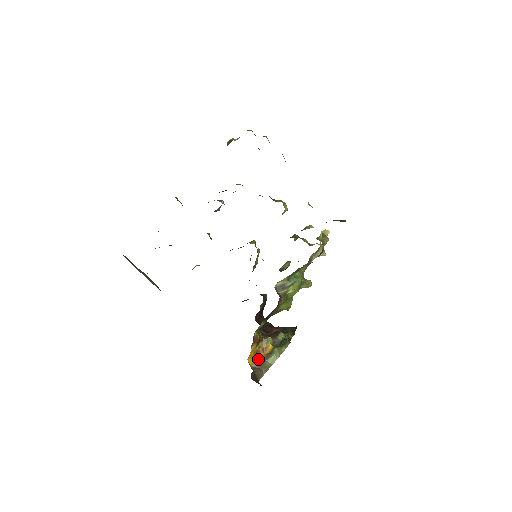
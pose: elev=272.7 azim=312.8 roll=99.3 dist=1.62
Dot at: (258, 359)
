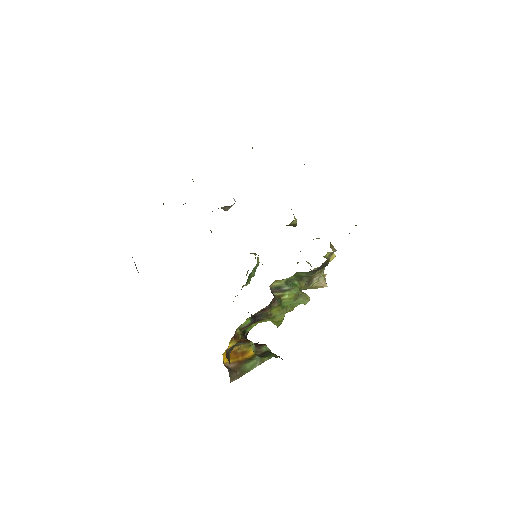
Dot at: (235, 360)
